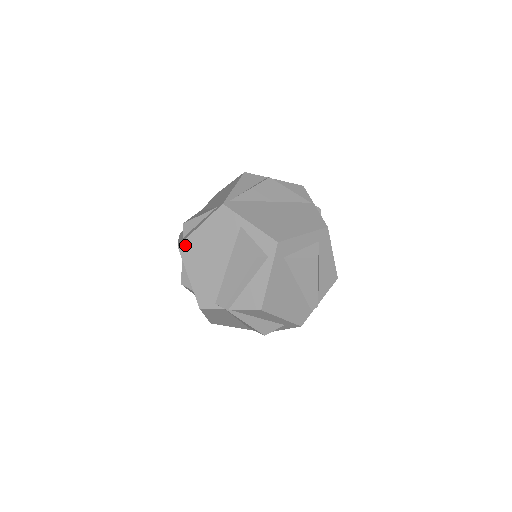
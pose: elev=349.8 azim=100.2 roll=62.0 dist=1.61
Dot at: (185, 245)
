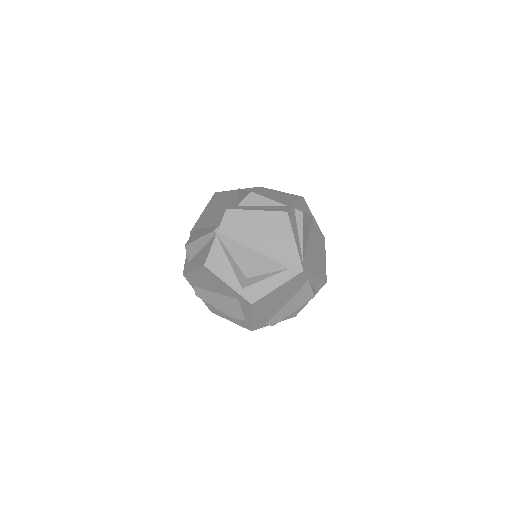
Dot at: (259, 302)
